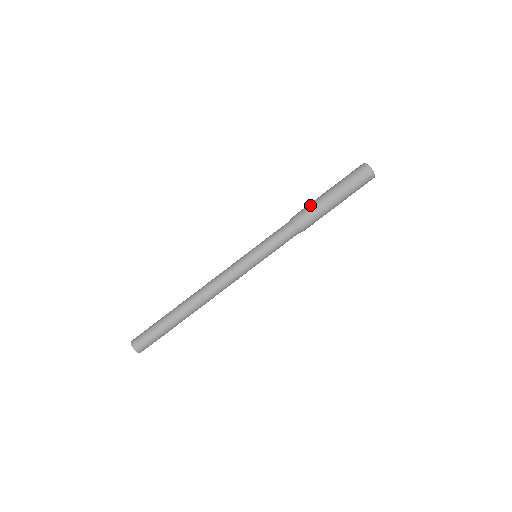
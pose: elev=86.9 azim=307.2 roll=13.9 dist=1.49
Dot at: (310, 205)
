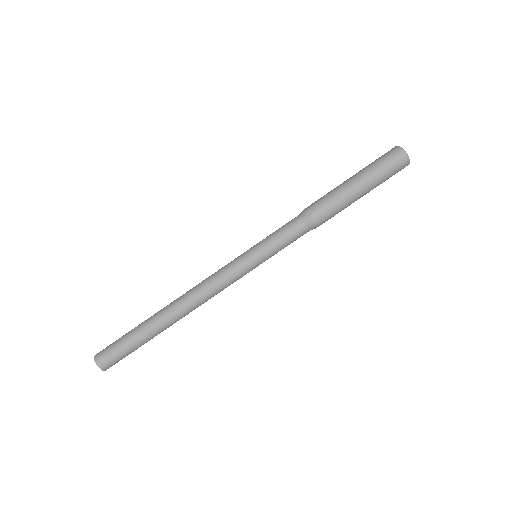
Dot at: occluded
